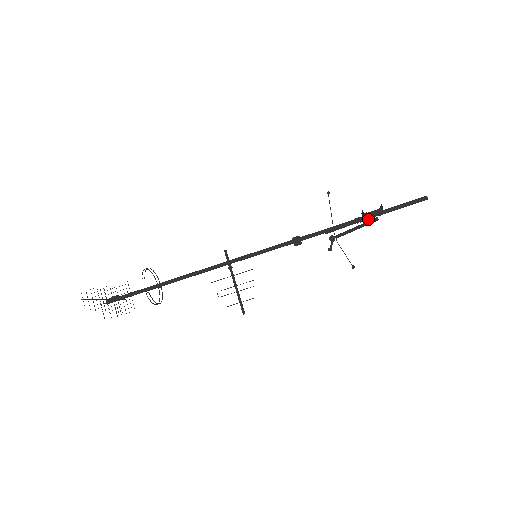
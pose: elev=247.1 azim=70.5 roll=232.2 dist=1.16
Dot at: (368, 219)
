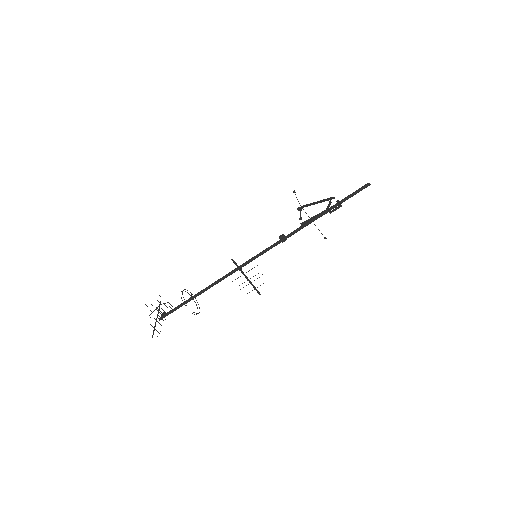
Dot at: (329, 205)
